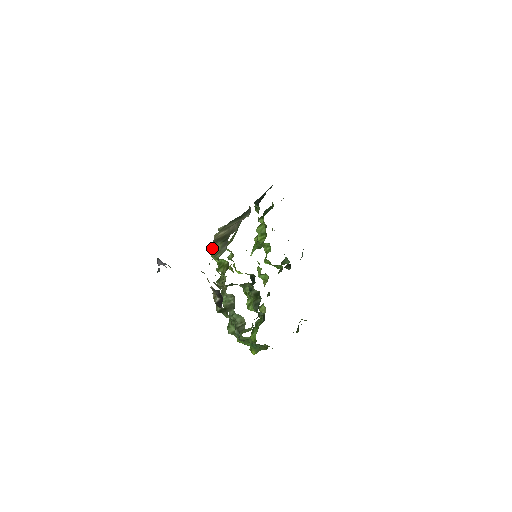
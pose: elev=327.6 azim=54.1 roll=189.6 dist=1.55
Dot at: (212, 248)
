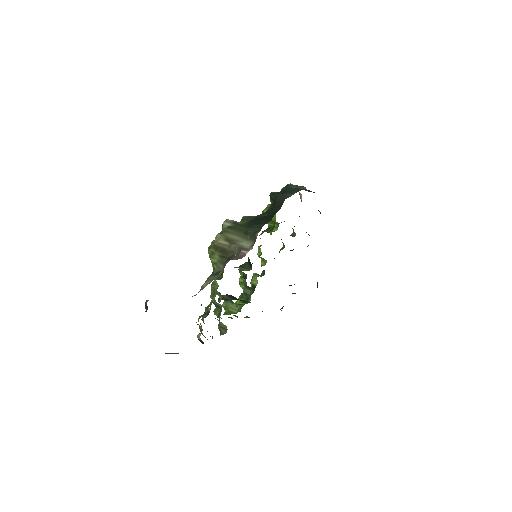
Dot at: (210, 252)
